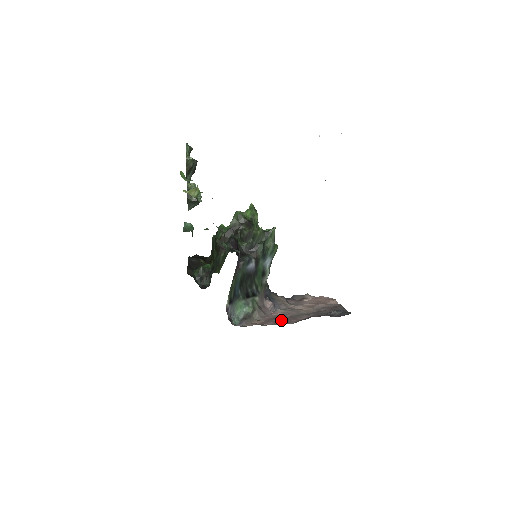
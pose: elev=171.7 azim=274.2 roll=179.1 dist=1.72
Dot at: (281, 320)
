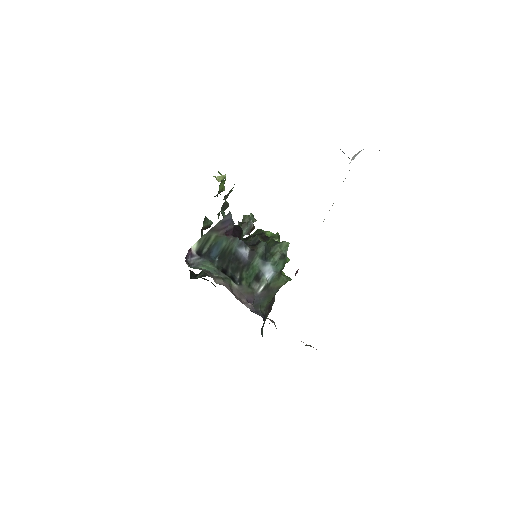
Dot at: occluded
